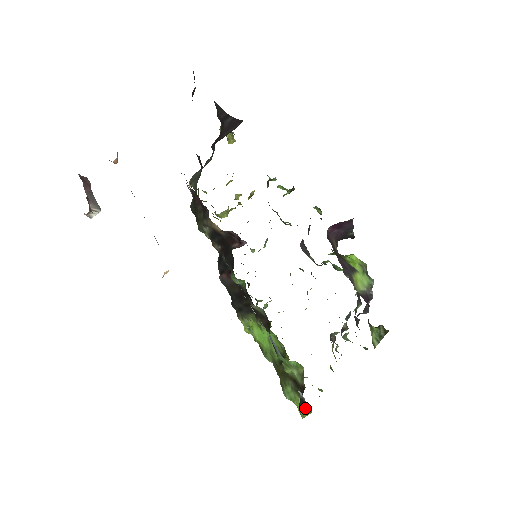
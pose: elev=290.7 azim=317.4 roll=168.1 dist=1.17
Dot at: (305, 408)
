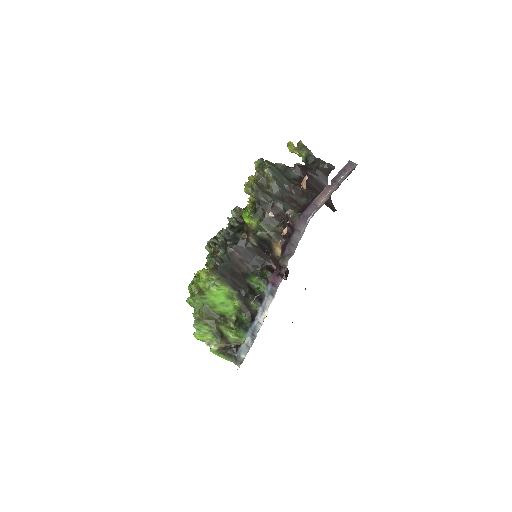
Dot at: (229, 357)
